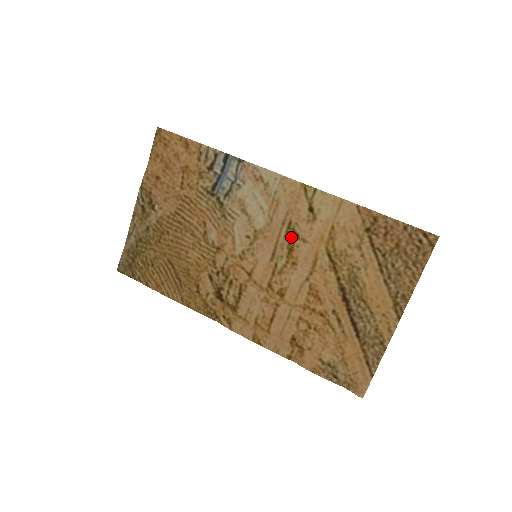
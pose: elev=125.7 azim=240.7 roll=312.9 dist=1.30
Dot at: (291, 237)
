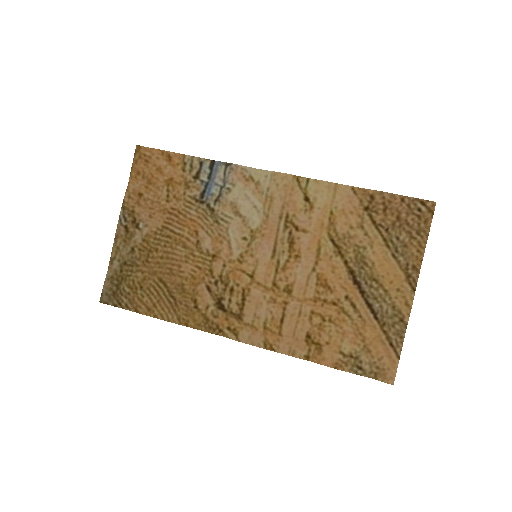
Dot at: (290, 230)
